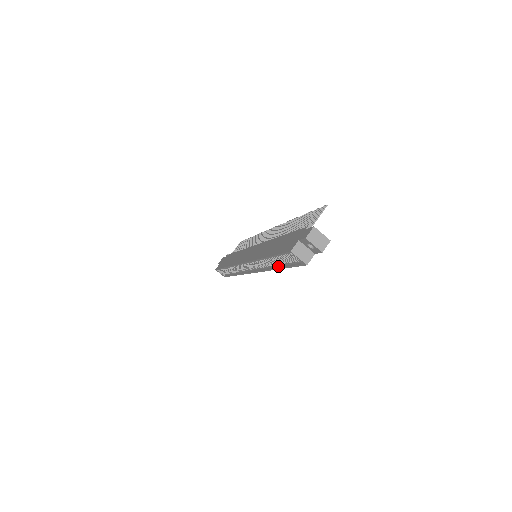
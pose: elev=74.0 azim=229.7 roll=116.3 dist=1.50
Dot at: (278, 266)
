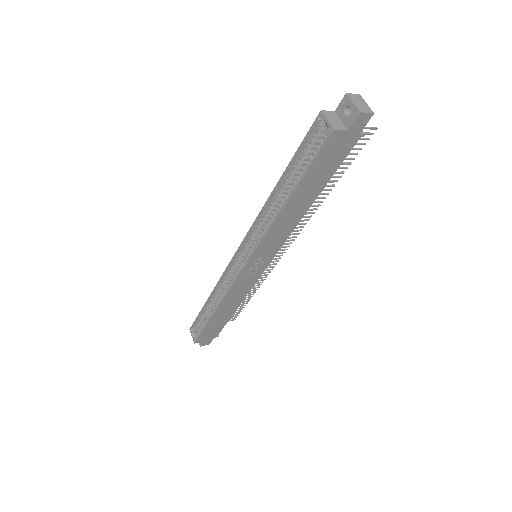
Dot at: (287, 201)
